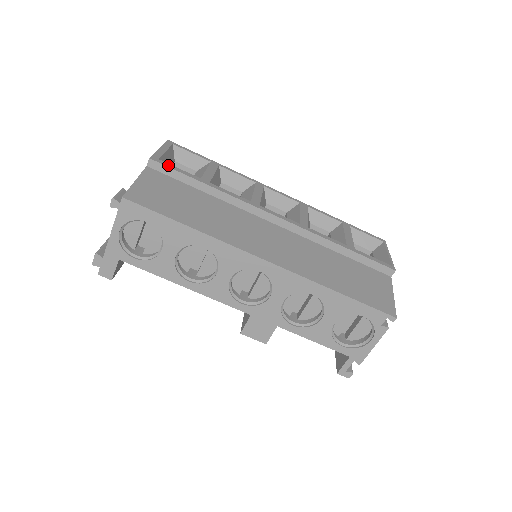
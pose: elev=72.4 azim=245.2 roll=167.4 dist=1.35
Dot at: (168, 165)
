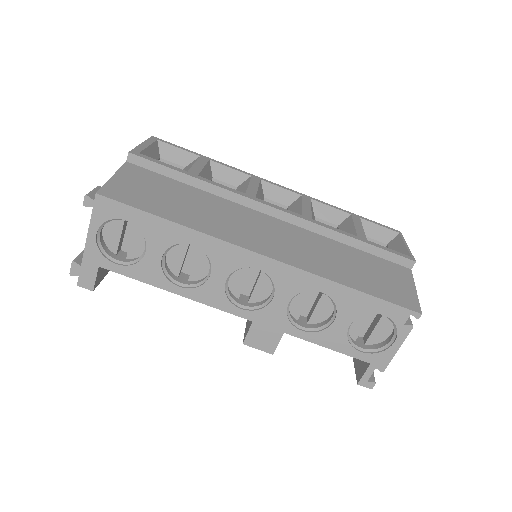
Dot at: (150, 159)
